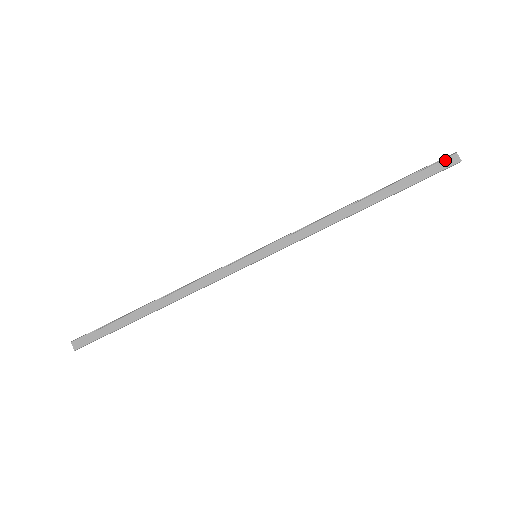
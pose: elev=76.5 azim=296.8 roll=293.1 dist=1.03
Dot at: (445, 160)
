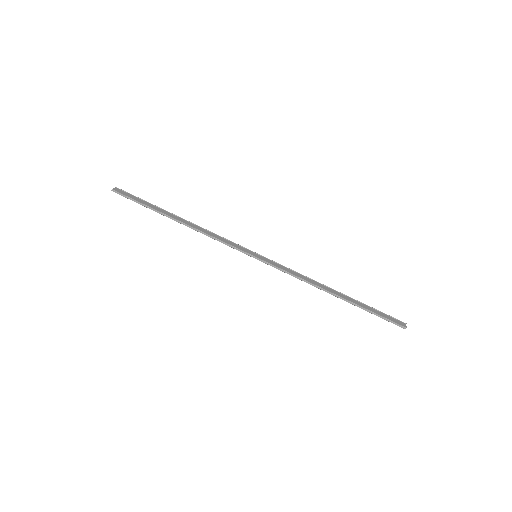
Dot at: (397, 320)
